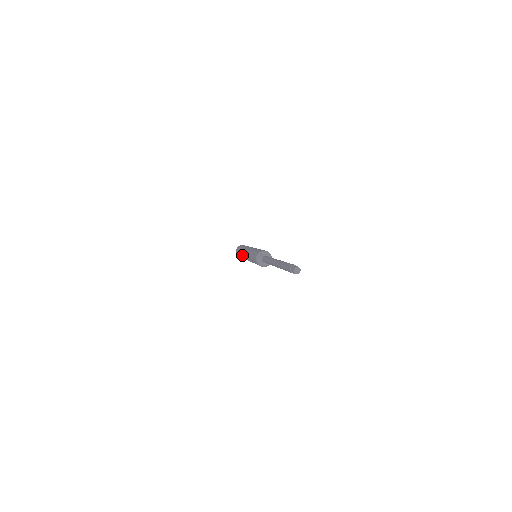
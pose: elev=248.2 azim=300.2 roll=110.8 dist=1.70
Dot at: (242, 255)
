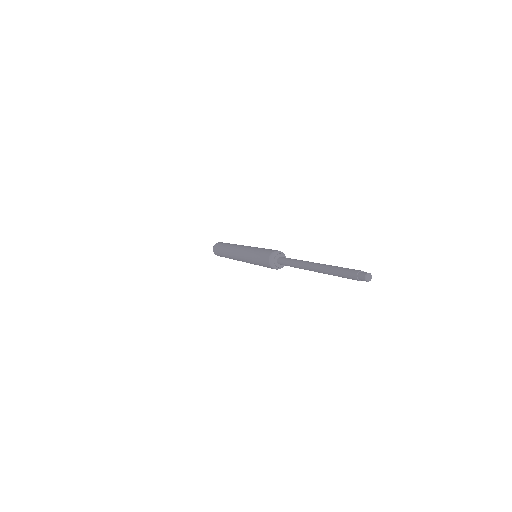
Dot at: (230, 250)
